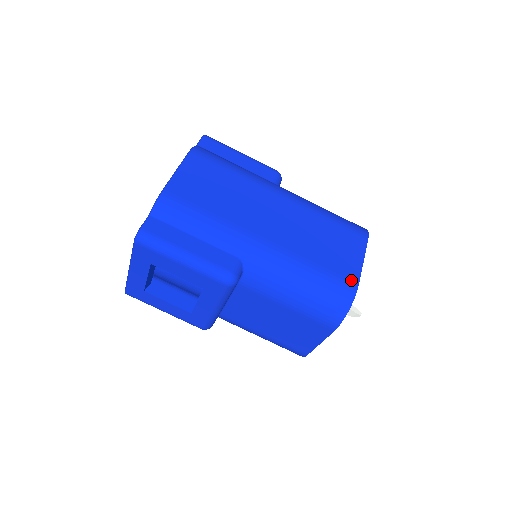
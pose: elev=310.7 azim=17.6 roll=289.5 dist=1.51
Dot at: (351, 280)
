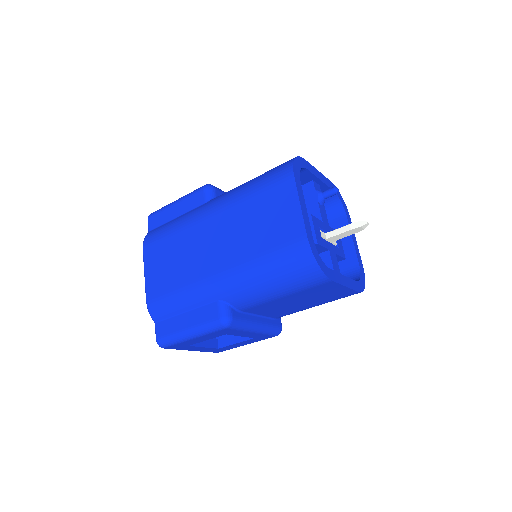
Dot at: (298, 238)
